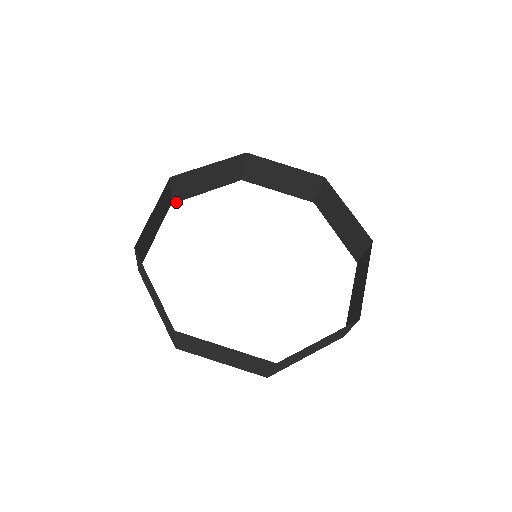
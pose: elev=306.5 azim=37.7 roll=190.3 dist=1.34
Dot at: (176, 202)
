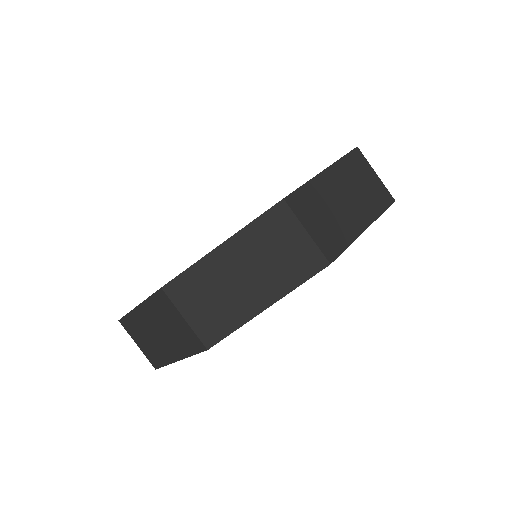
Dot at: occluded
